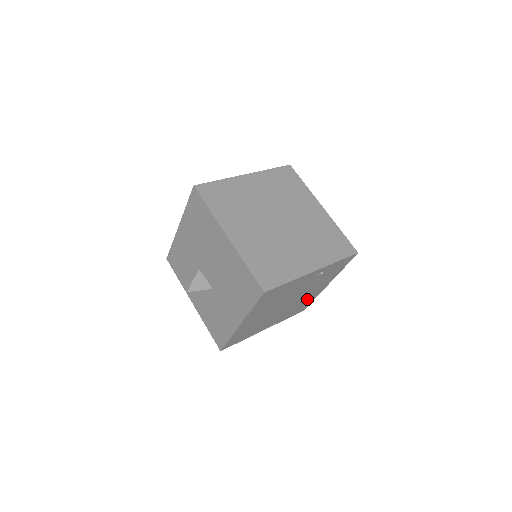
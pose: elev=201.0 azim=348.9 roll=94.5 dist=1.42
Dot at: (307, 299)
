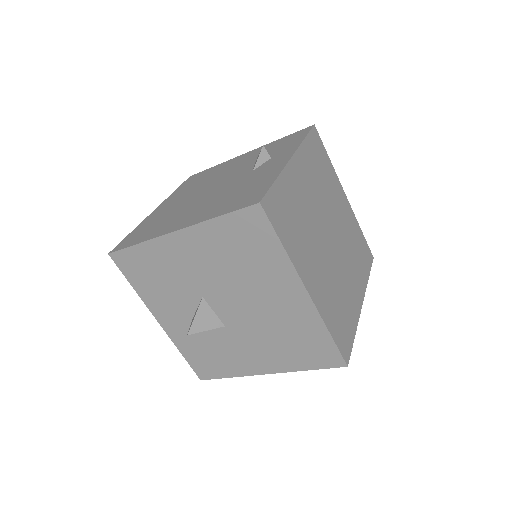
Dot at: occluded
